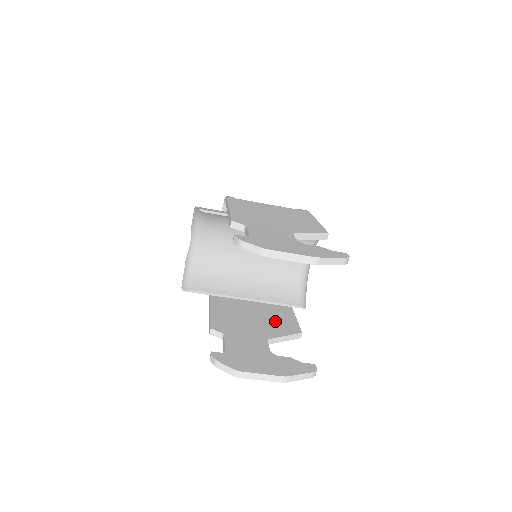
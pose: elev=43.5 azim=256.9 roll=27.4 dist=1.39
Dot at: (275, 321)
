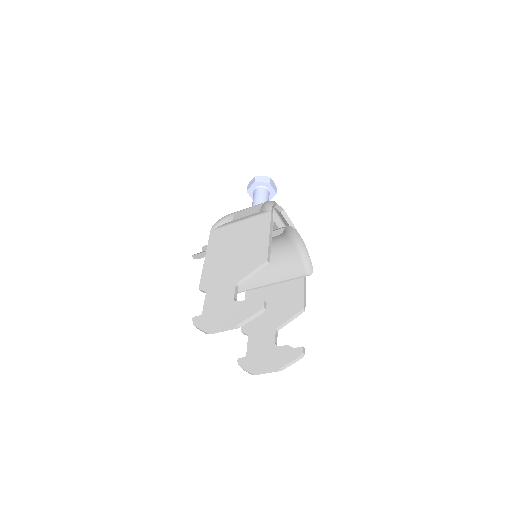
Dot at: (286, 302)
